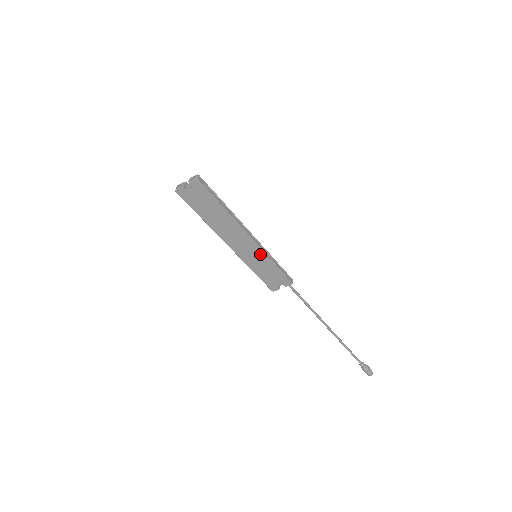
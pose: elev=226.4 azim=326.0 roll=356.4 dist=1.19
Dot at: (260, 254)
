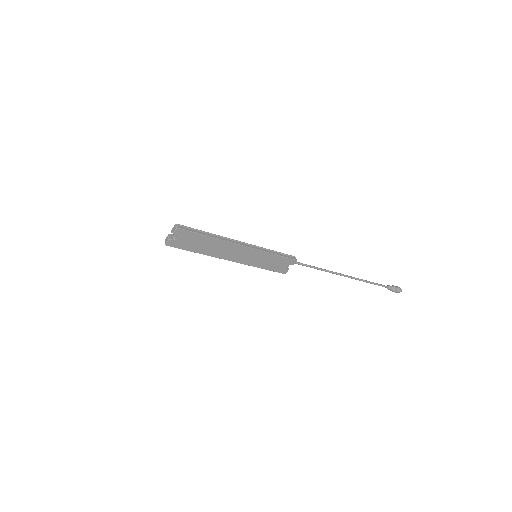
Dot at: (258, 253)
